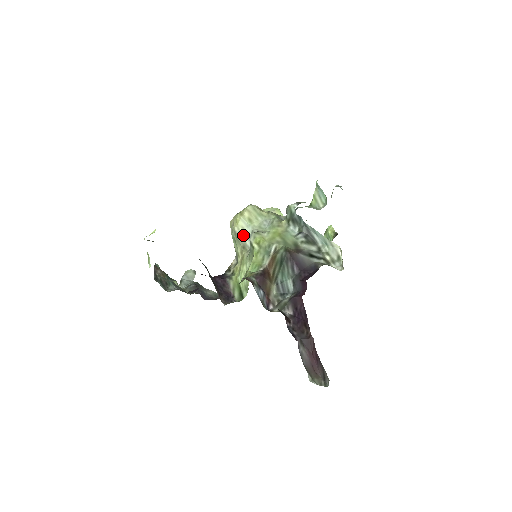
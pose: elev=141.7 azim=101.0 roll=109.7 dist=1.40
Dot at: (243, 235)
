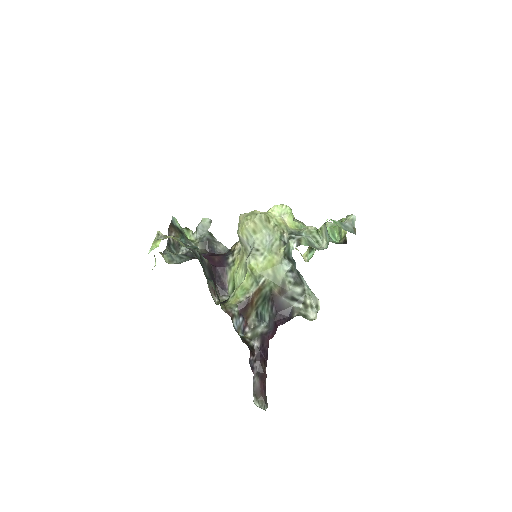
Dot at: (246, 241)
